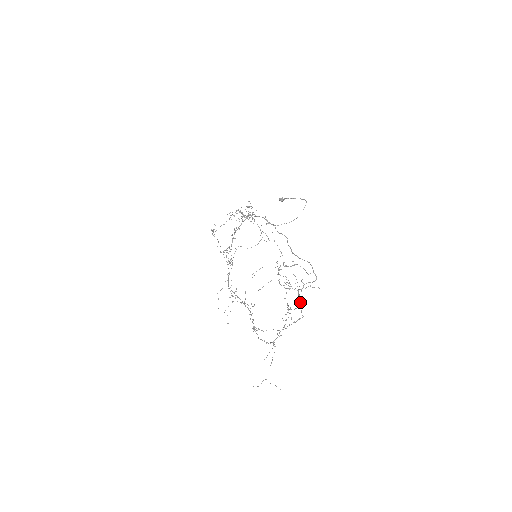
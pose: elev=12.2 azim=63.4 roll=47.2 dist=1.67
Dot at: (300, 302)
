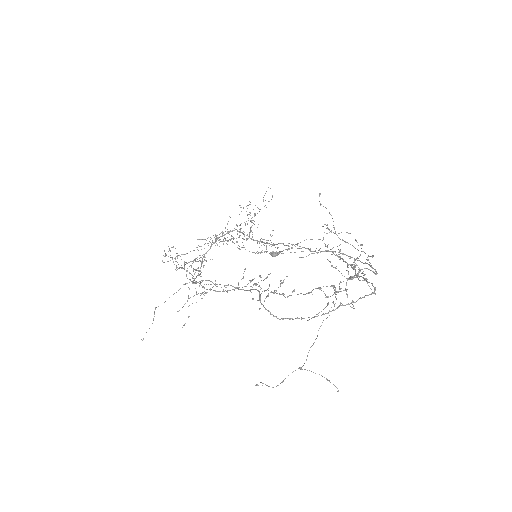
Dot at: (363, 277)
